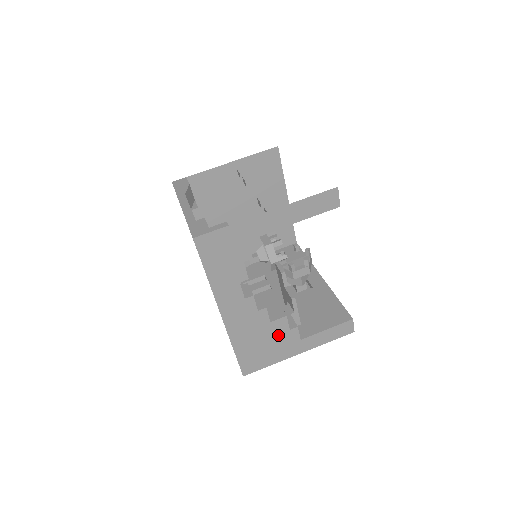
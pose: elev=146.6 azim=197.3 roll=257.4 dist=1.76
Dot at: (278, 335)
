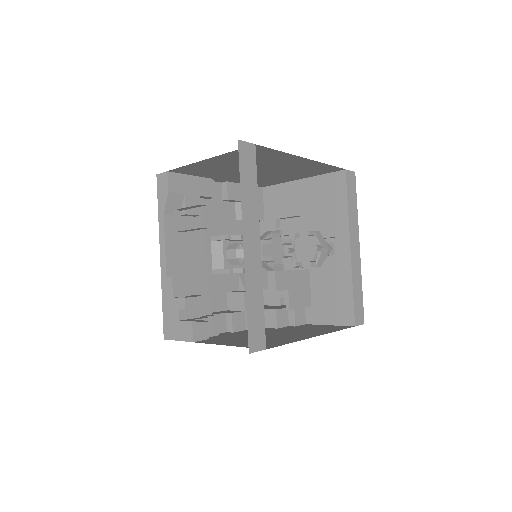
Dot at: occluded
